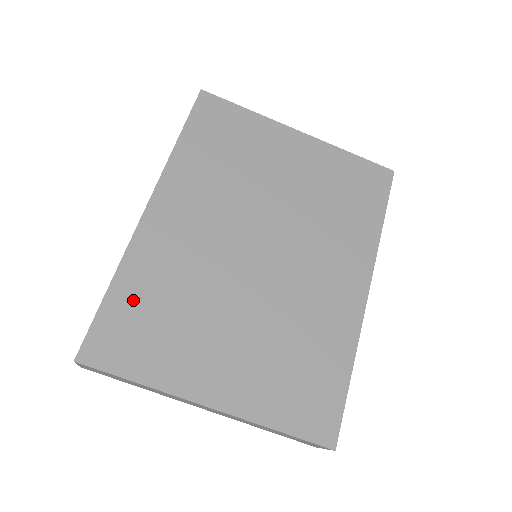
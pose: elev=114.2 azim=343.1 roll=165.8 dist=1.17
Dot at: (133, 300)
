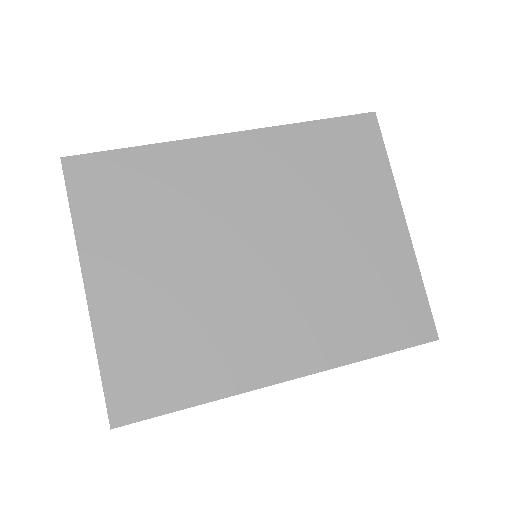
Dot at: (140, 171)
